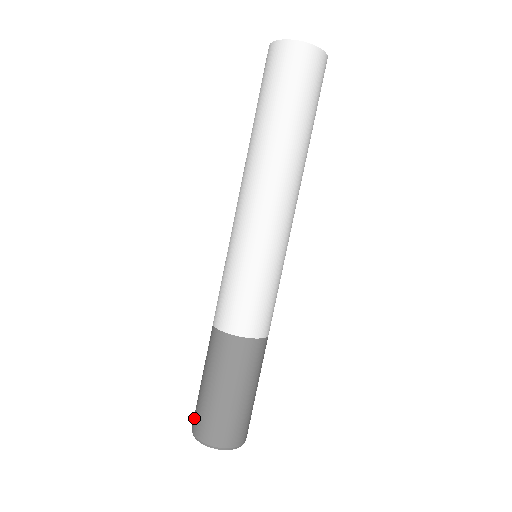
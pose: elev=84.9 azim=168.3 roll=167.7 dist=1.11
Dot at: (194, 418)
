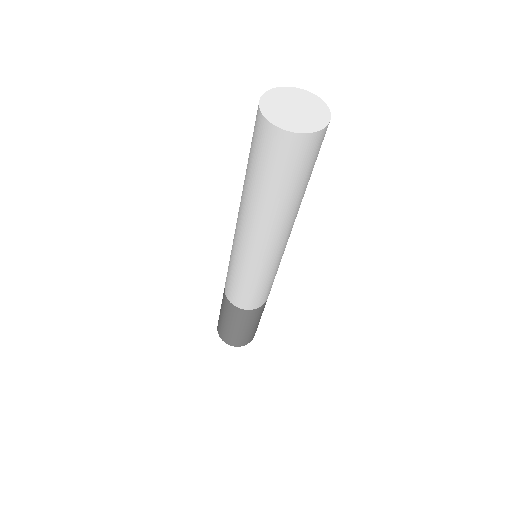
Dot at: (219, 330)
